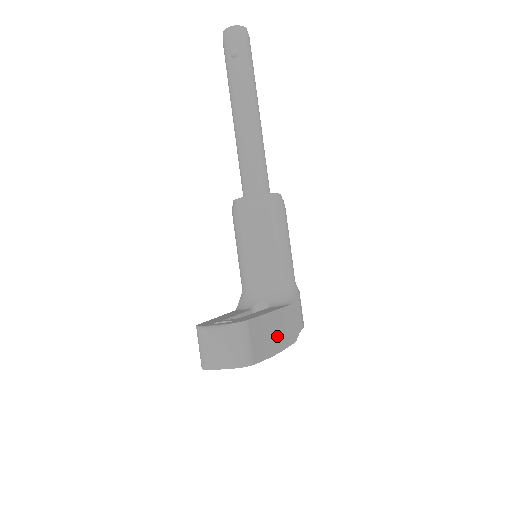
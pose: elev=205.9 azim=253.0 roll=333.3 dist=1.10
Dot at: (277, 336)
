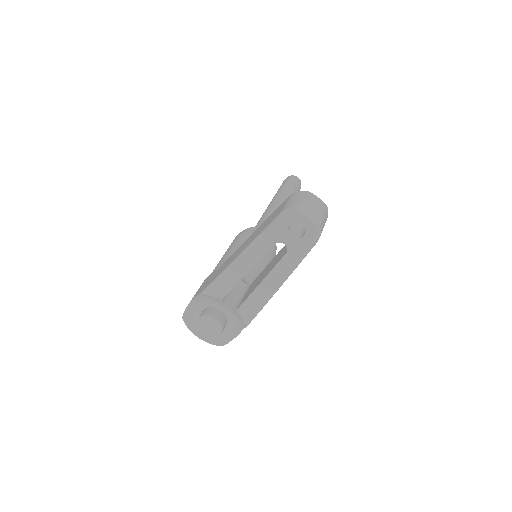
Dot at: occluded
